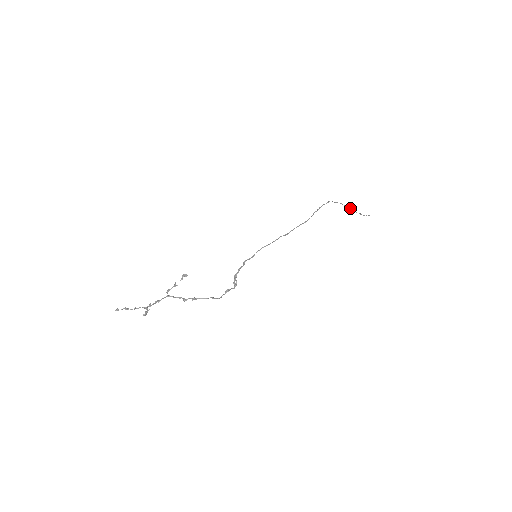
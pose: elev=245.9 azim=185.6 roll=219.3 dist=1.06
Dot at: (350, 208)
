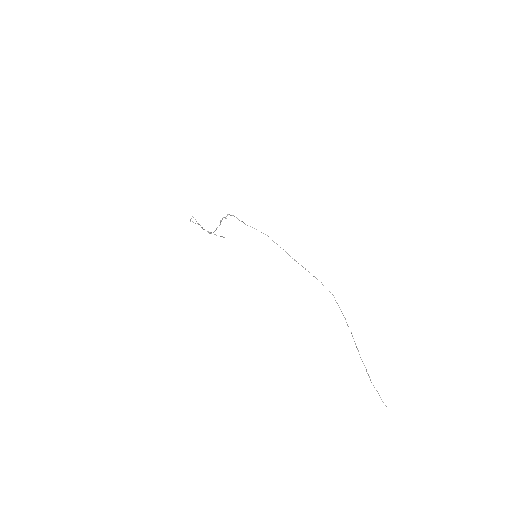
Dot at: occluded
